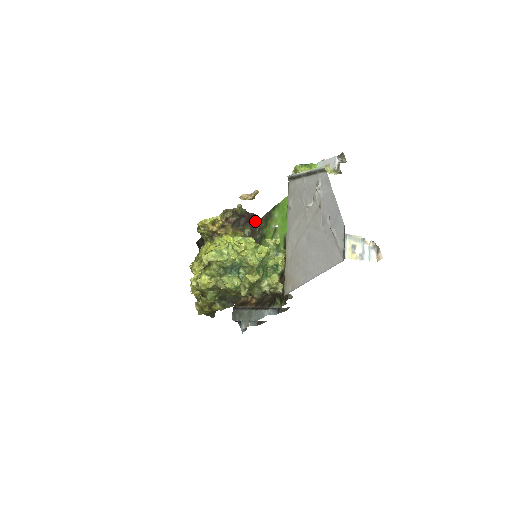
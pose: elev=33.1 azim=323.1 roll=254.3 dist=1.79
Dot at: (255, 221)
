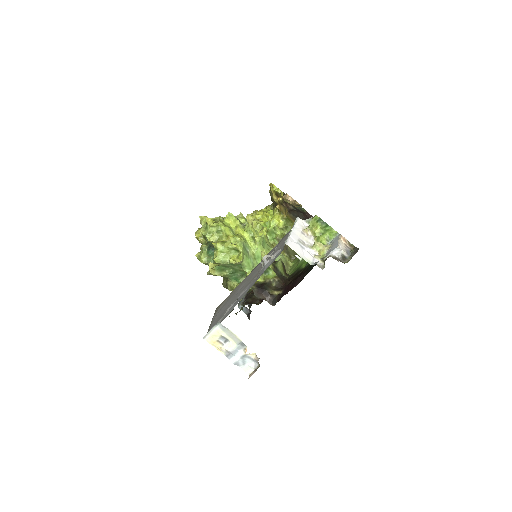
Dot at: occluded
